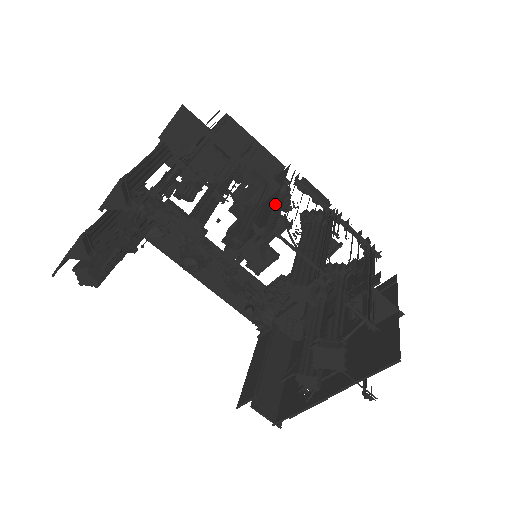
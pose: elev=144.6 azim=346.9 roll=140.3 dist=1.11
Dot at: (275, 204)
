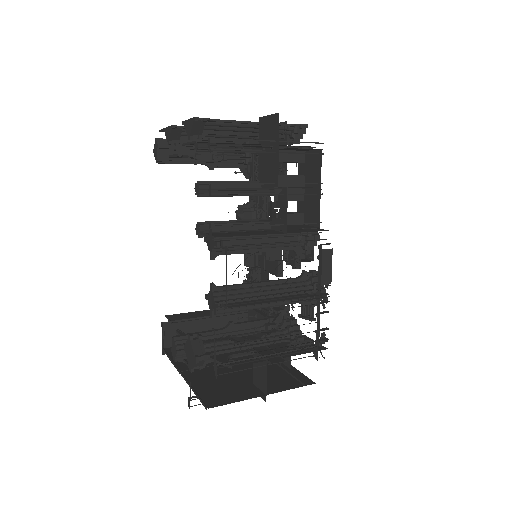
Dot at: (278, 239)
